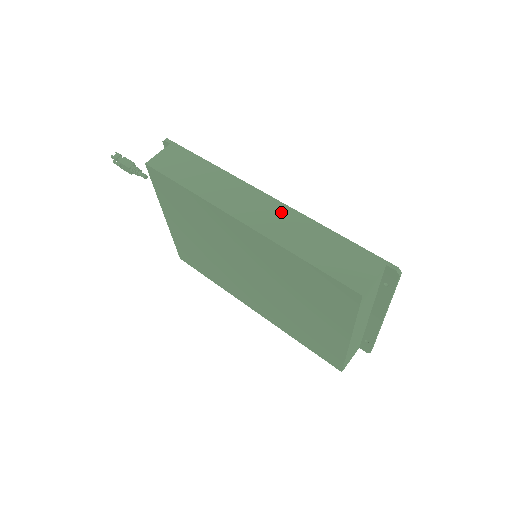
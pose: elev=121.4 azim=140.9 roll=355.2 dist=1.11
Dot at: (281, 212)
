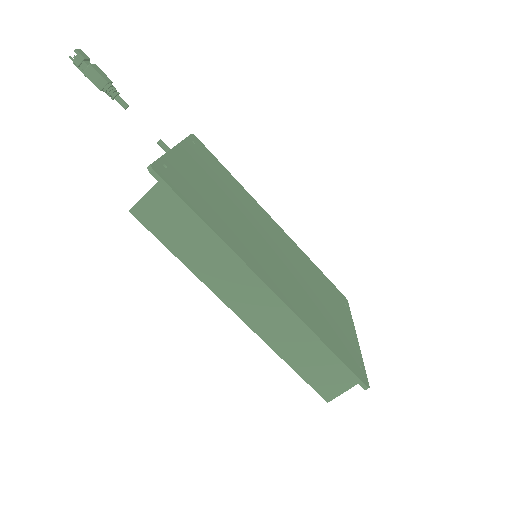
Dot at: (280, 314)
